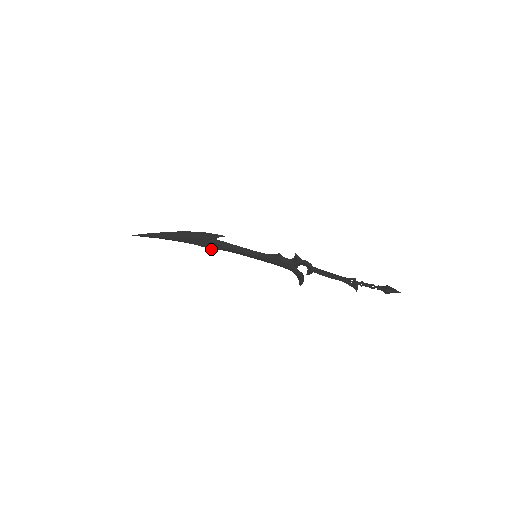
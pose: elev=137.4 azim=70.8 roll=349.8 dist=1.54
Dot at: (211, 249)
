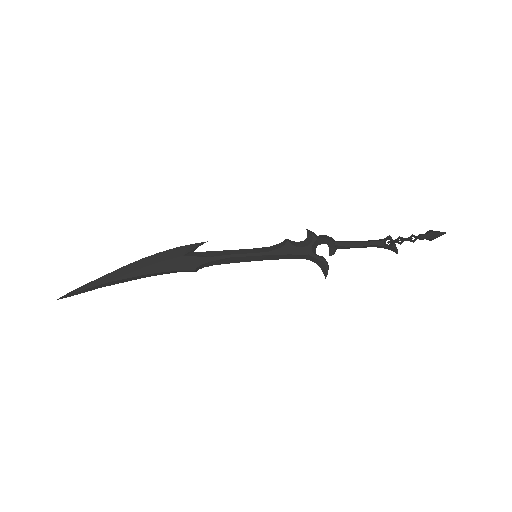
Dot at: (189, 269)
